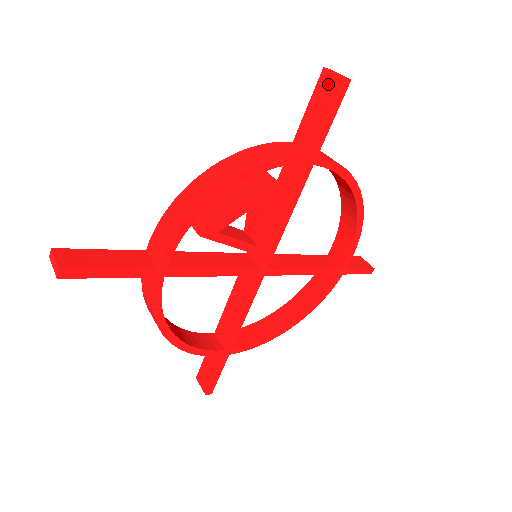
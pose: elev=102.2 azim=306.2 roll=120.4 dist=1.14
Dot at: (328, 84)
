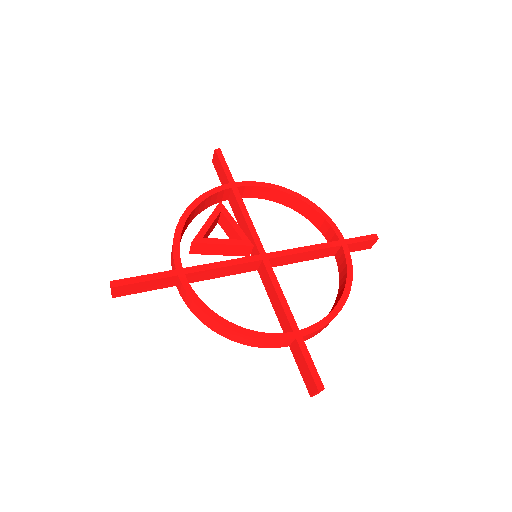
Dot at: (215, 160)
